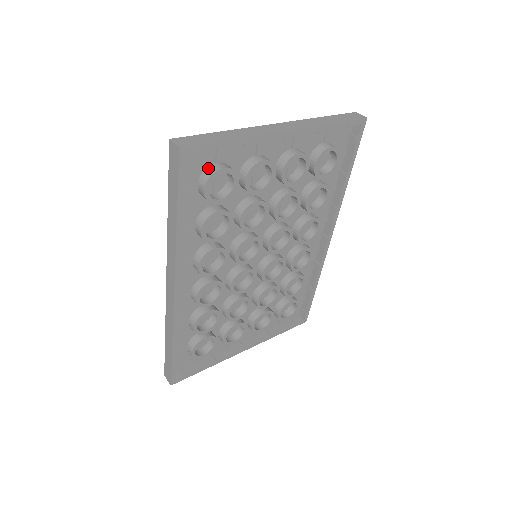
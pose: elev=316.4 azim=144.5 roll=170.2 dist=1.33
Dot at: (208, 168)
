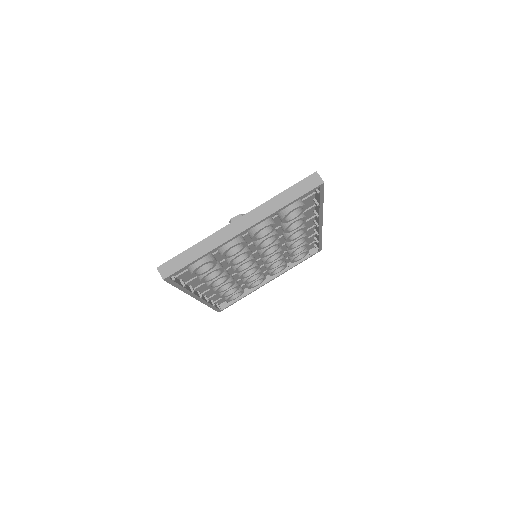
Dot at: occluded
